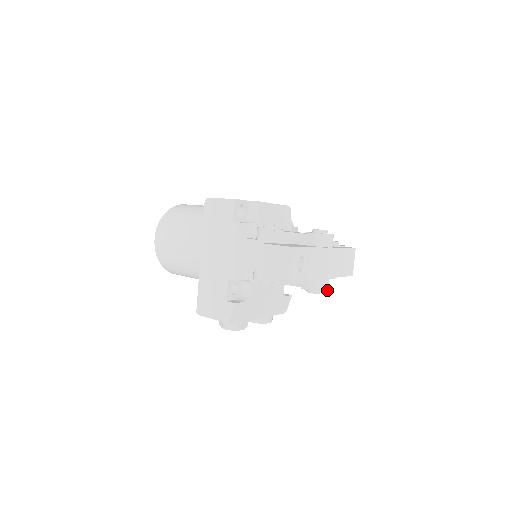
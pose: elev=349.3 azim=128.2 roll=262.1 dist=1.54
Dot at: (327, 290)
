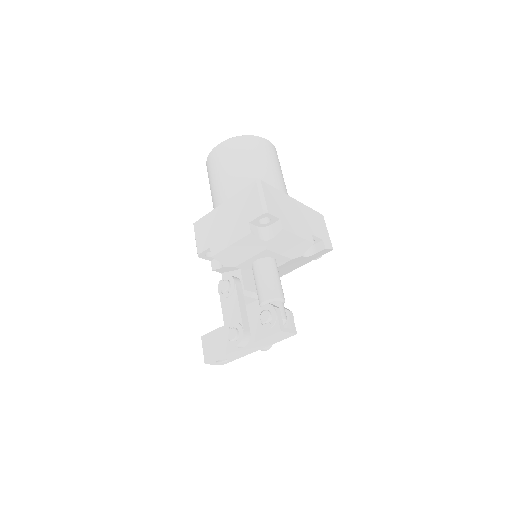
Dot at: (268, 349)
